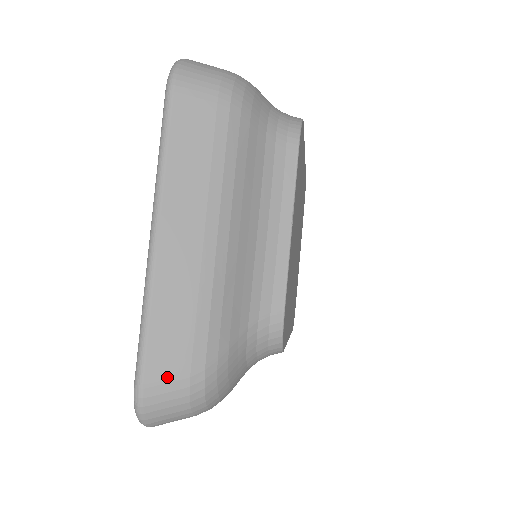
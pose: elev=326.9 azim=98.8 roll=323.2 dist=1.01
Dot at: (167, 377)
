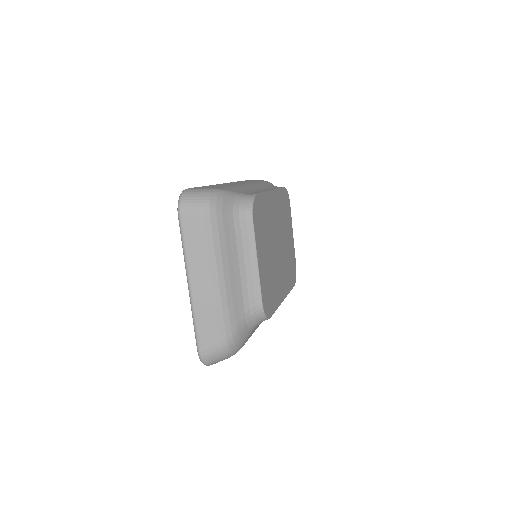
Dot at: (210, 346)
